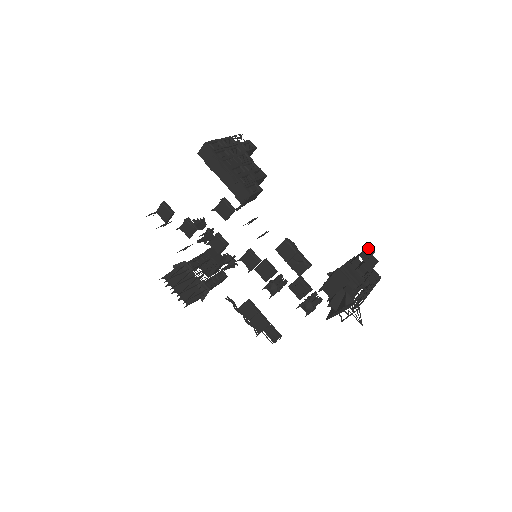
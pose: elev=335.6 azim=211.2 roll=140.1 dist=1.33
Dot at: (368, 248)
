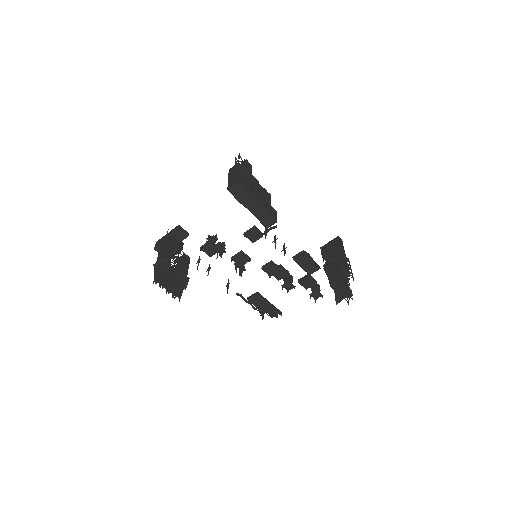
Dot at: (339, 239)
